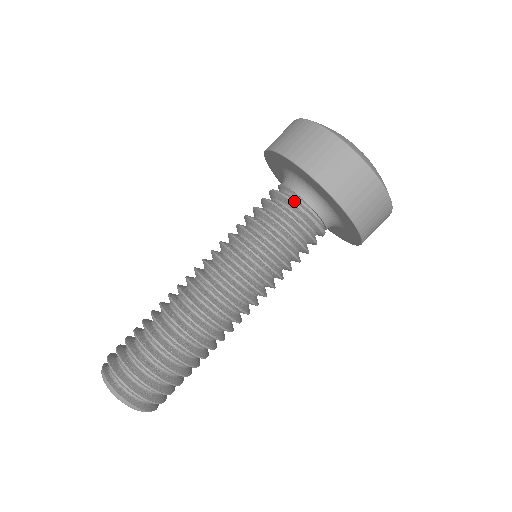
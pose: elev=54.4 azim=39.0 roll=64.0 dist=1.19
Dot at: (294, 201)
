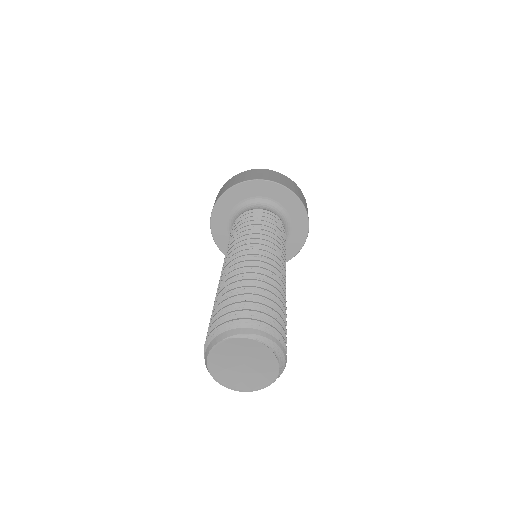
Dot at: (242, 214)
